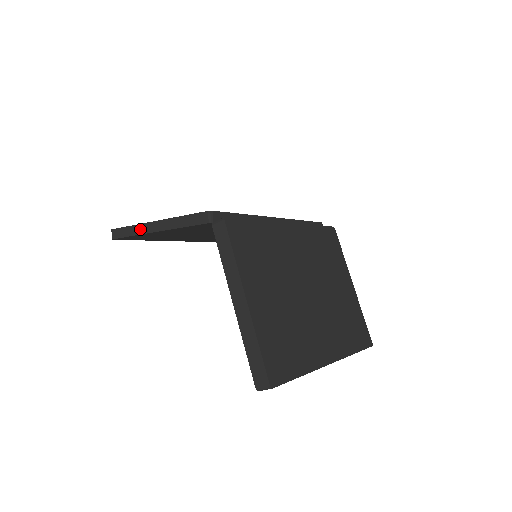
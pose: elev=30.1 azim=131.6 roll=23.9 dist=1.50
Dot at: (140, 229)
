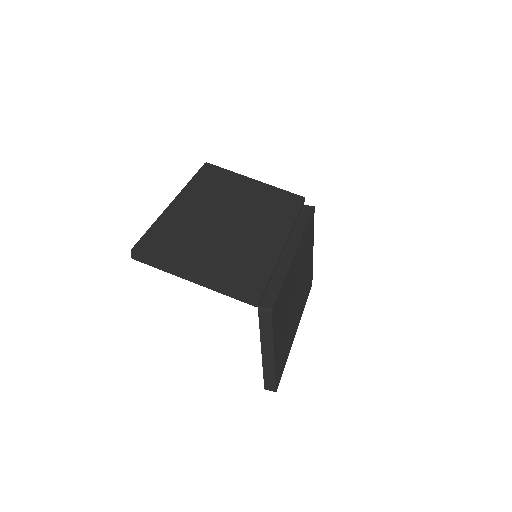
Dot at: (173, 271)
